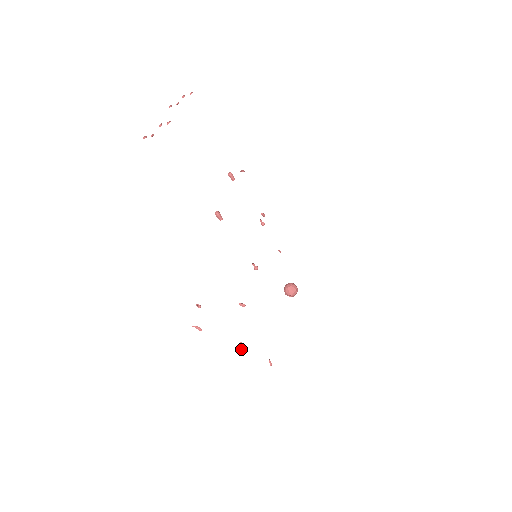
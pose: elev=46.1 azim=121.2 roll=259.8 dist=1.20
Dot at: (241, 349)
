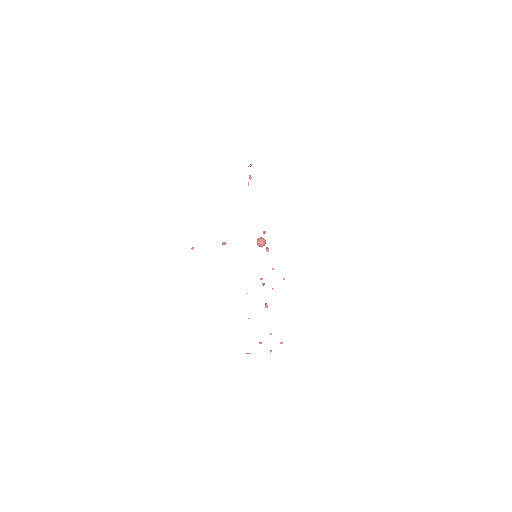
Dot at: occluded
